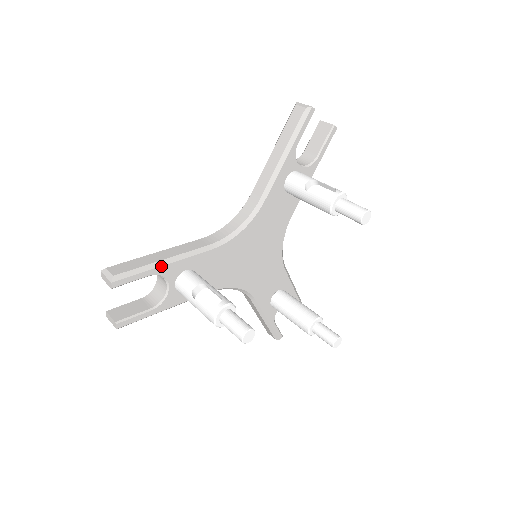
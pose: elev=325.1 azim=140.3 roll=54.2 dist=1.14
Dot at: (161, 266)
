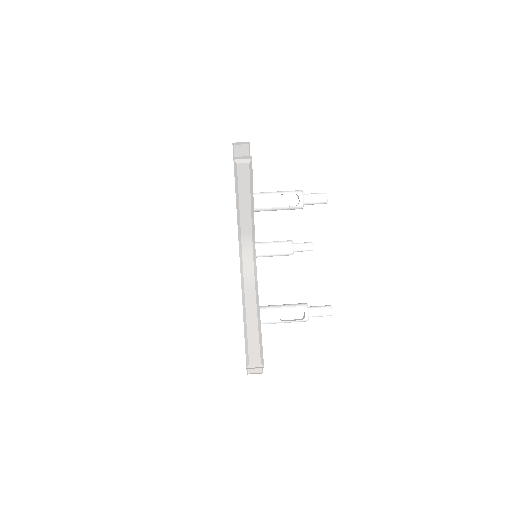
Dot at: occluded
